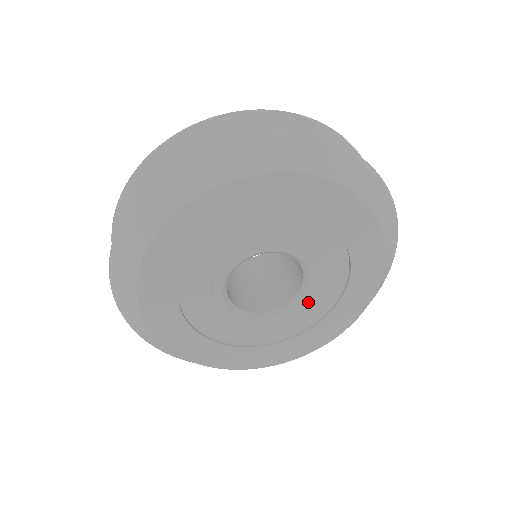
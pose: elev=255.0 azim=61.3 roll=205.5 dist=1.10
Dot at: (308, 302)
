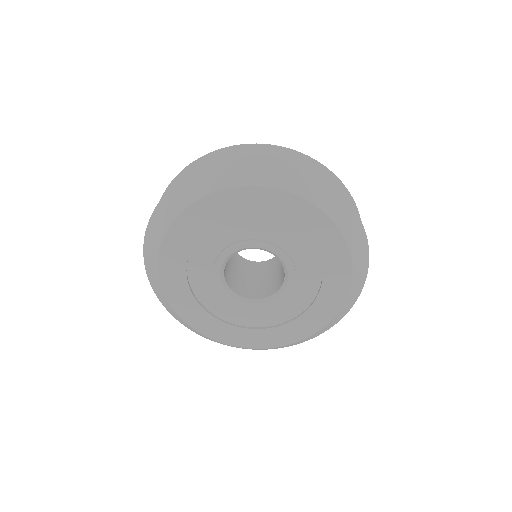
Dot at: (263, 309)
